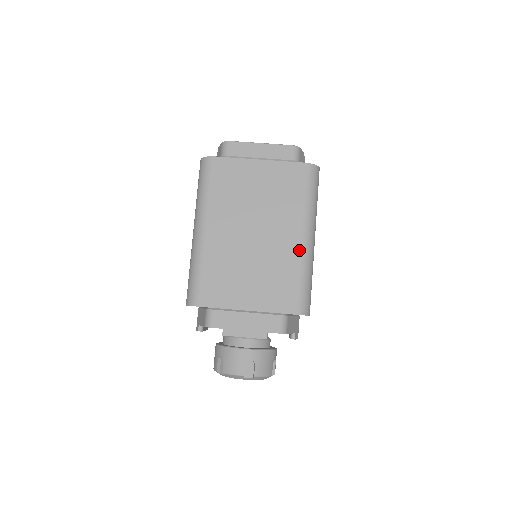
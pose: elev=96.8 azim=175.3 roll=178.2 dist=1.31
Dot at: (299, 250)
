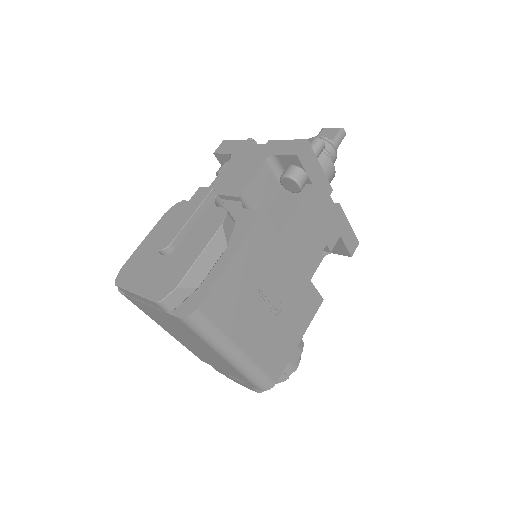
Dot at: (228, 364)
